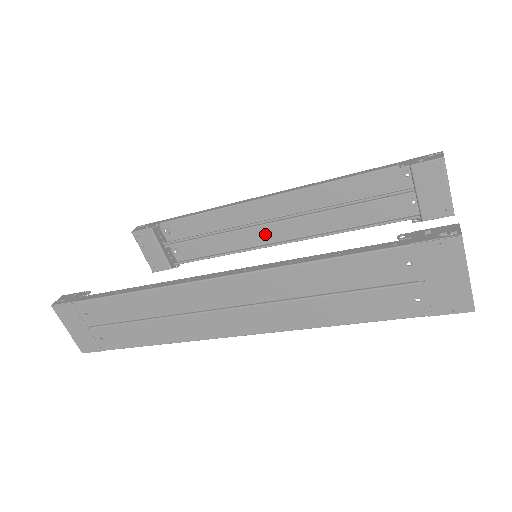
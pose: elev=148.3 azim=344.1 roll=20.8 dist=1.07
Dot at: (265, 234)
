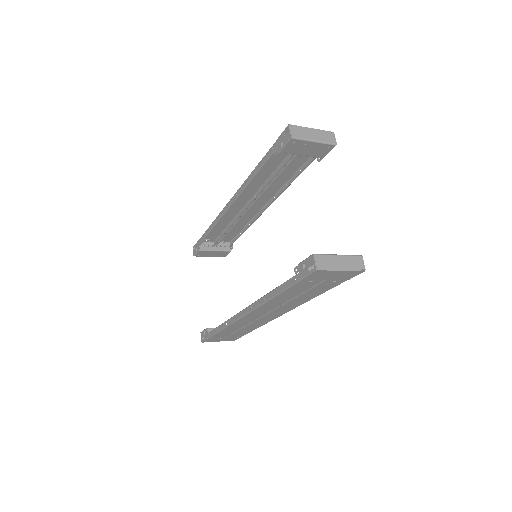
Dot at: (253, 209)
